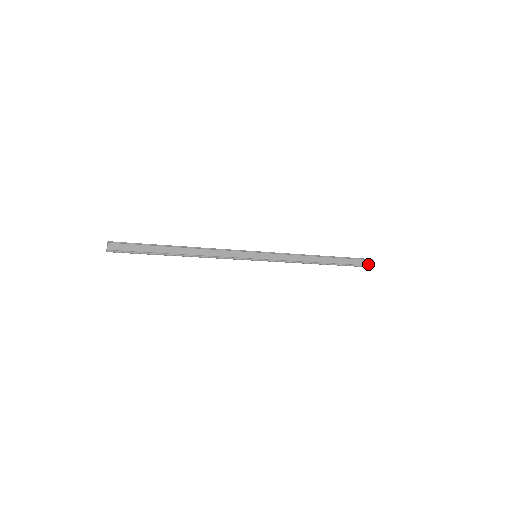
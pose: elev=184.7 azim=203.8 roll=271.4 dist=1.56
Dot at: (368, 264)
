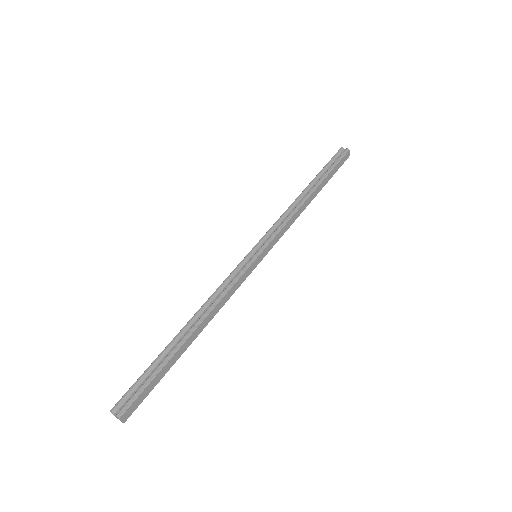
Dot at: (346, 159)
